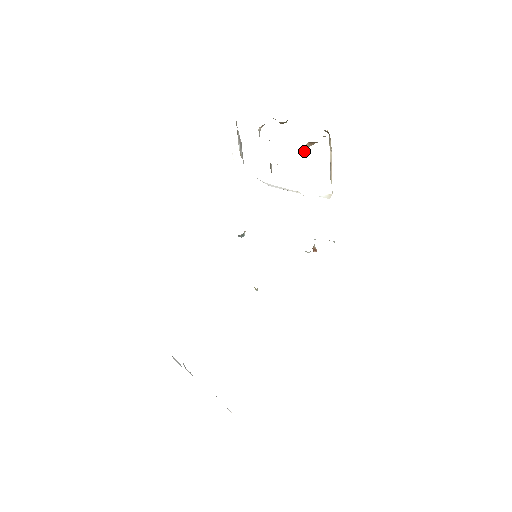
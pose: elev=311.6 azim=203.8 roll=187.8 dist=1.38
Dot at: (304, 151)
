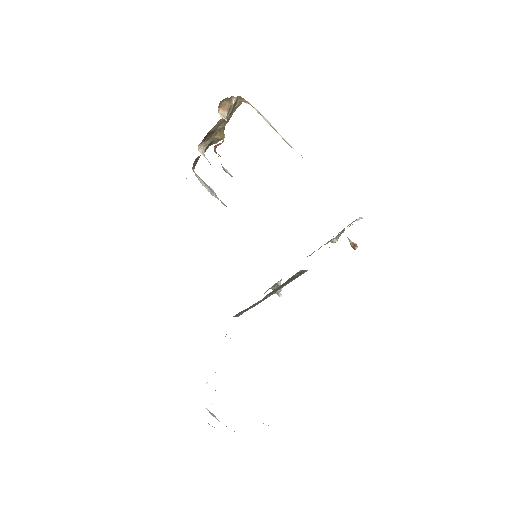
Dot at: occluded
